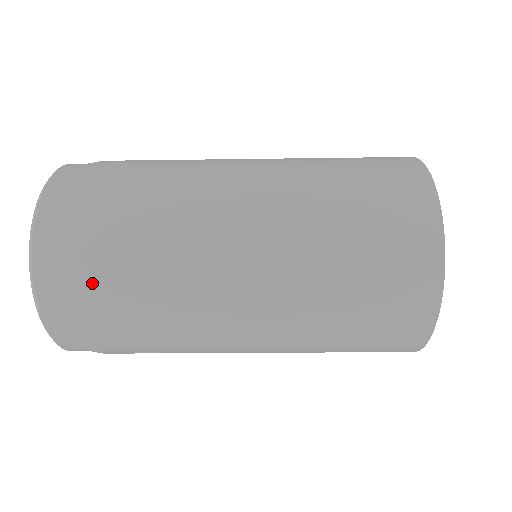
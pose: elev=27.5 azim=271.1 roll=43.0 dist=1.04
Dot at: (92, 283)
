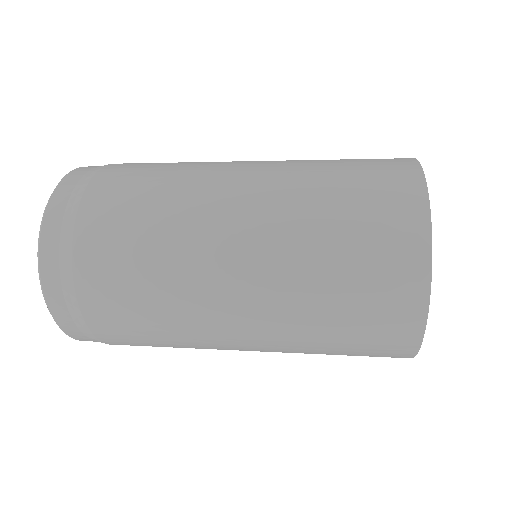
Dot at: (112, 338)
